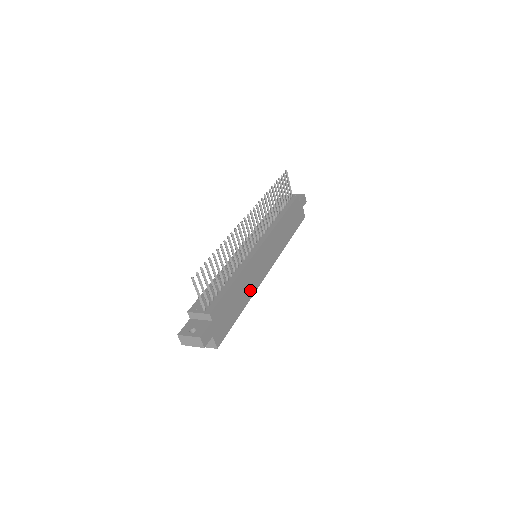
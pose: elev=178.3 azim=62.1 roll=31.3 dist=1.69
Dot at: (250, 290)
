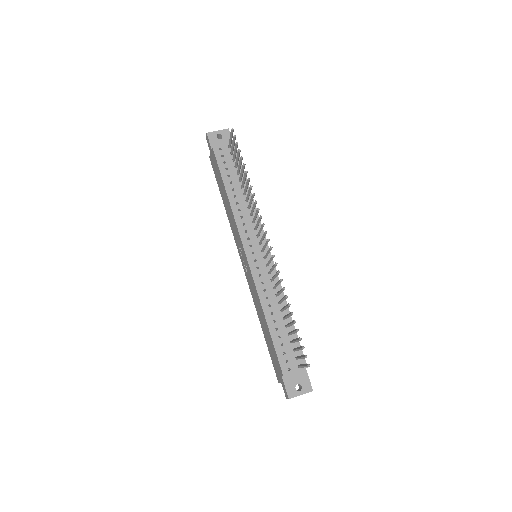
Dot at: occluded
